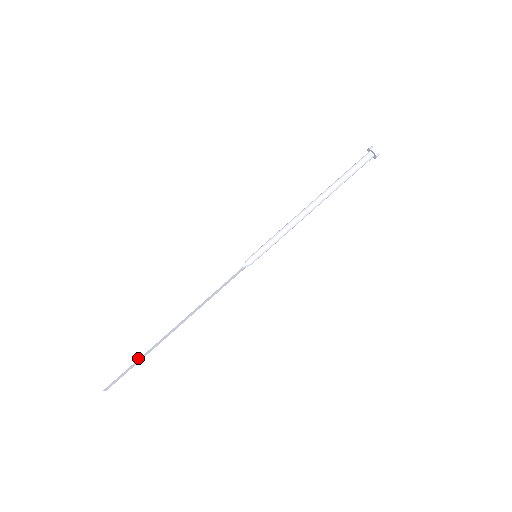
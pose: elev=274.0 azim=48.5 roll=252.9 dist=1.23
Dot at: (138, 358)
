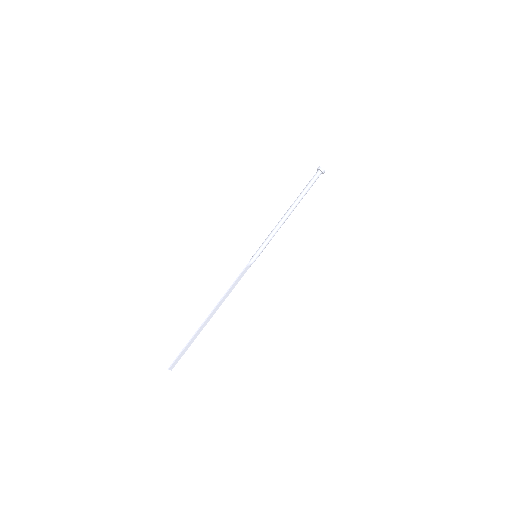
Dot at: (189, 342)
